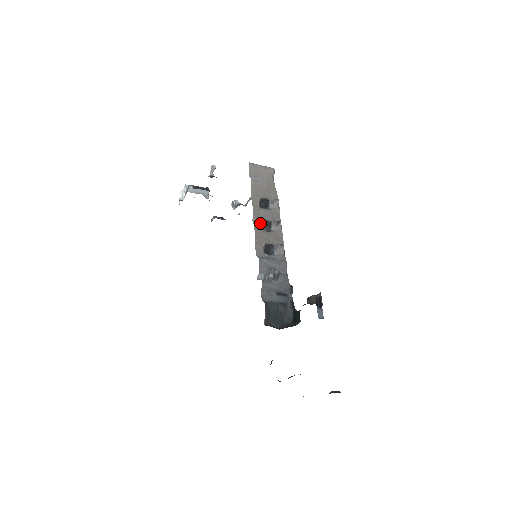
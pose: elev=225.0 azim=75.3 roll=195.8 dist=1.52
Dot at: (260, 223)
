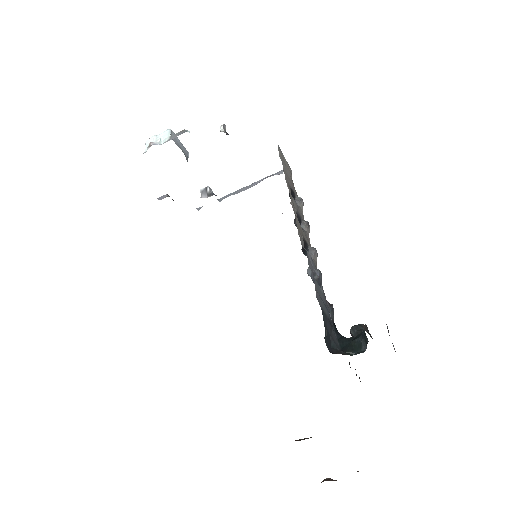
Dot at: (295, 212)
